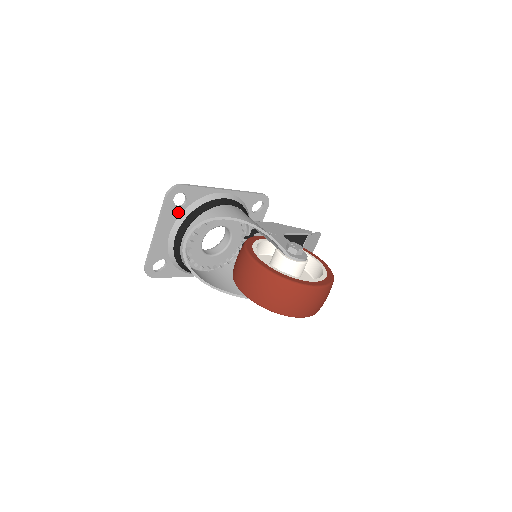
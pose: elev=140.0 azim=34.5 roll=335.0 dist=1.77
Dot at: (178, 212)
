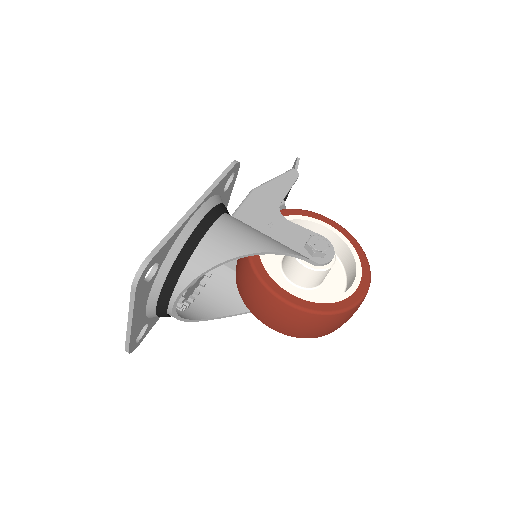
Dot at: (151, 283)
